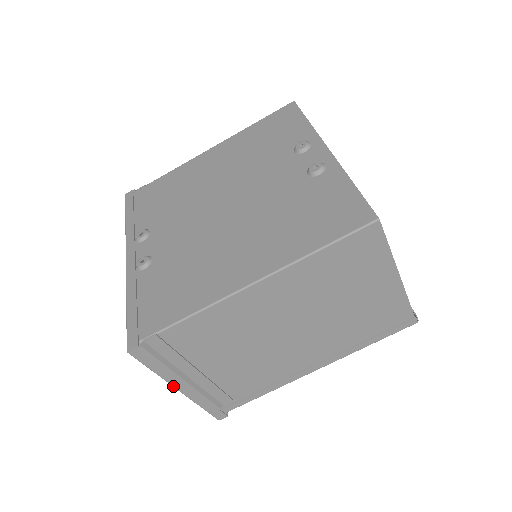
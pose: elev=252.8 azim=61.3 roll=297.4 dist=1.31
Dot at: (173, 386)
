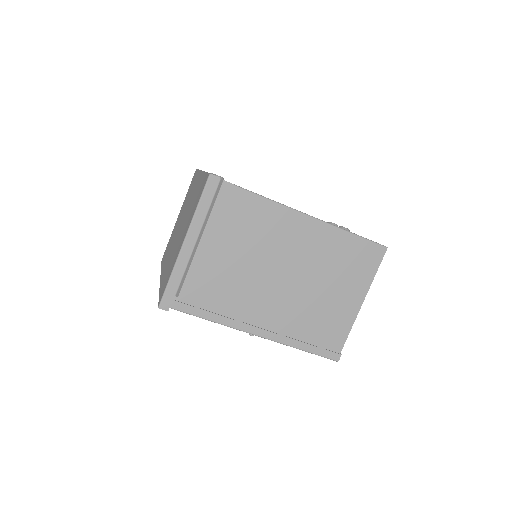
Dot at: (187, 234)
